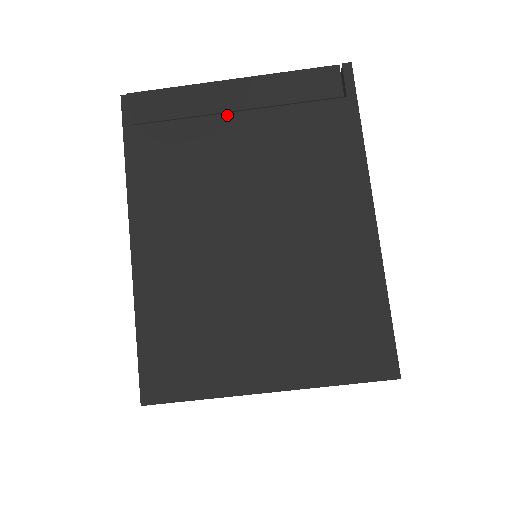
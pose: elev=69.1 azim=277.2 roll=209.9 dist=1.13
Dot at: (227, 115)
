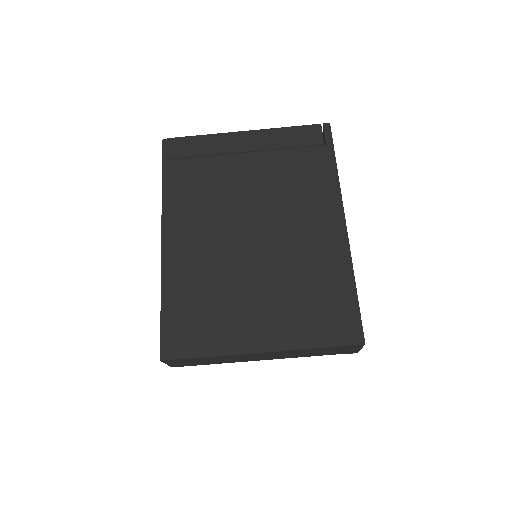
Dot at: (239, 154)
